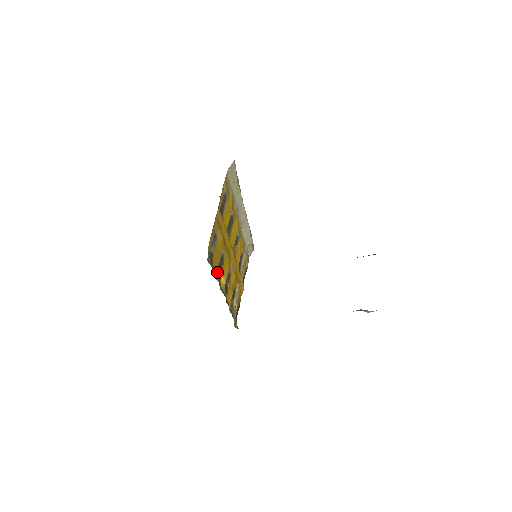
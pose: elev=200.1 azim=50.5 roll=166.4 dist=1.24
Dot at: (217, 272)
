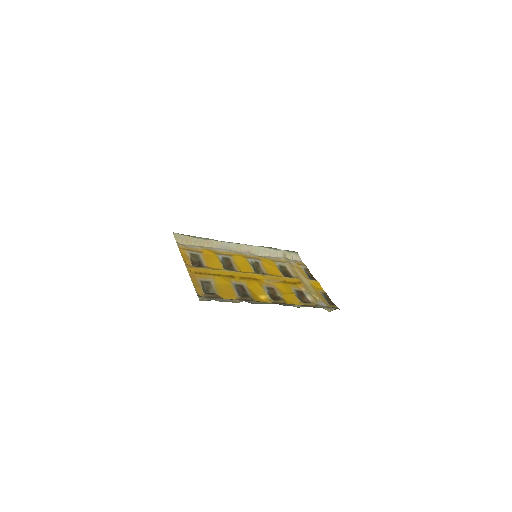
Dot at: (239, 298)
